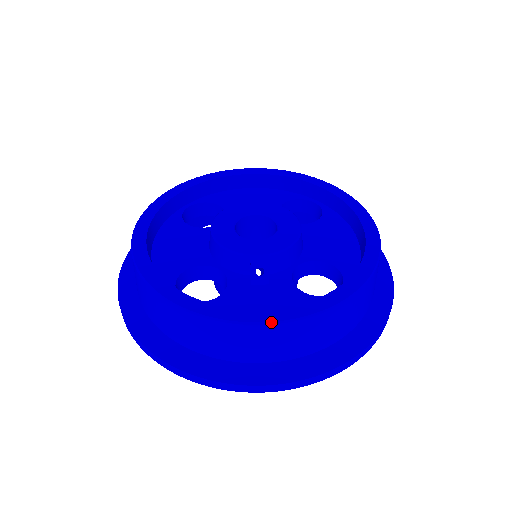
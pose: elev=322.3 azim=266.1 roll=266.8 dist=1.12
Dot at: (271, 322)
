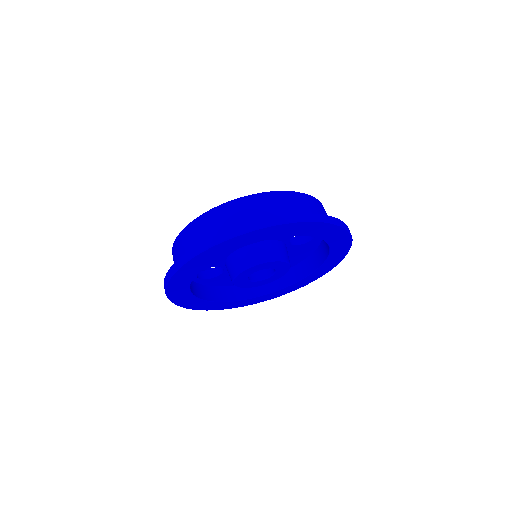
Dot at: (293, 191)
